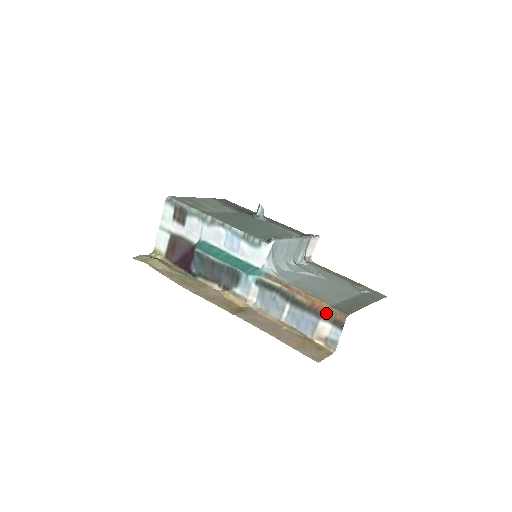
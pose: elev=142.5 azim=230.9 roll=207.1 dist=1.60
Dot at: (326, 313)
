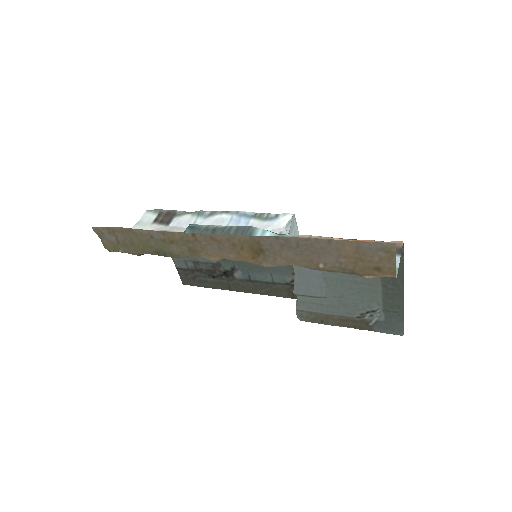
Dot at: occluded
